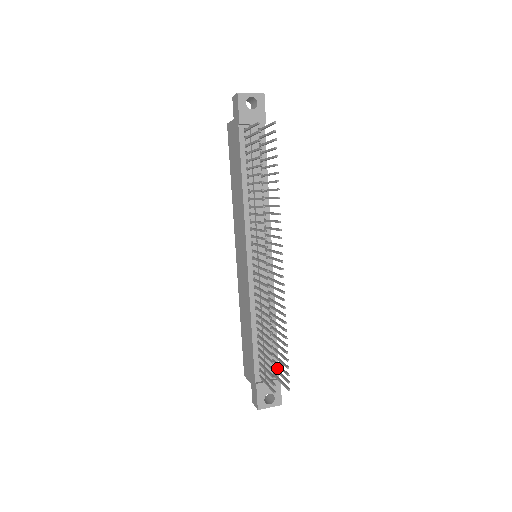
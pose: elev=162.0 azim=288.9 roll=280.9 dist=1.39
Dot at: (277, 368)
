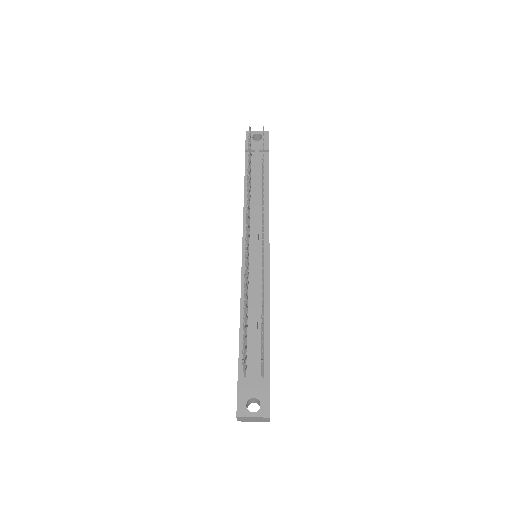
Dot at: (268, 369)
